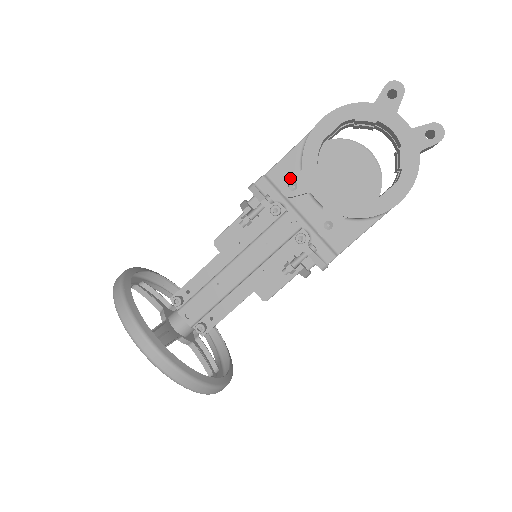
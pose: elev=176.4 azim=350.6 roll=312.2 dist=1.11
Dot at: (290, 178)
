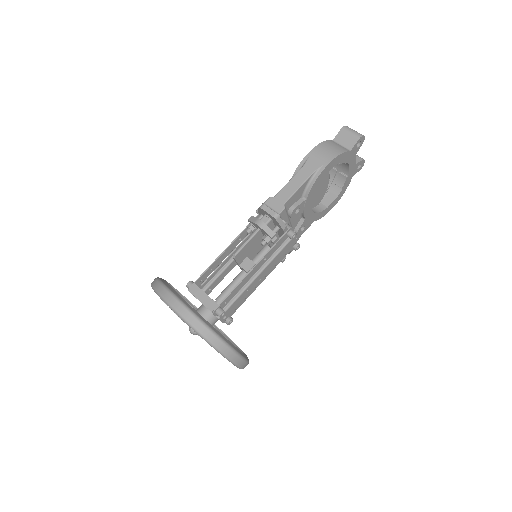
Dot at: (298, 206)
